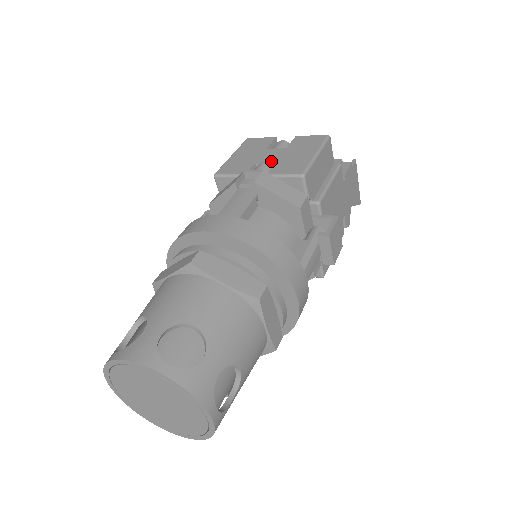
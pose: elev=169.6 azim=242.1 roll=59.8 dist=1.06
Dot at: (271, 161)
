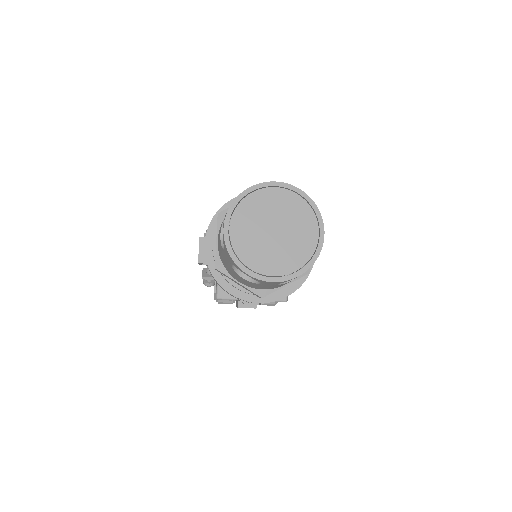
Dot at: occluded
